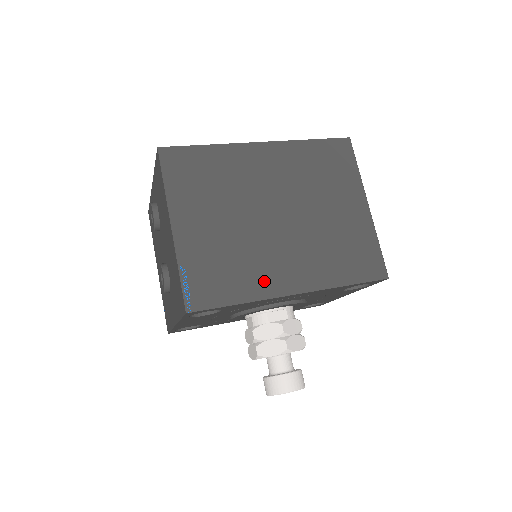
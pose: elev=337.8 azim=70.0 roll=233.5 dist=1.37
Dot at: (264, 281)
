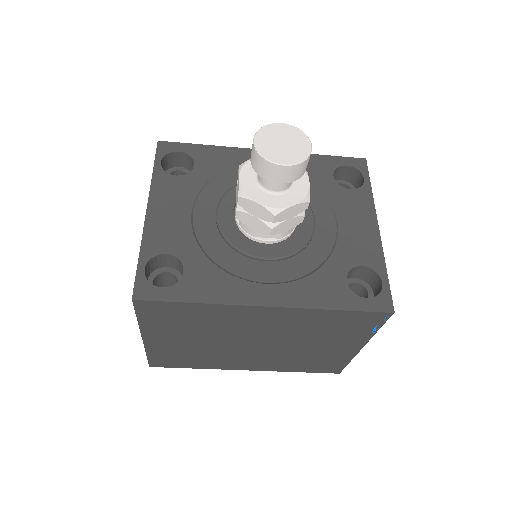
Dot at: occluded
